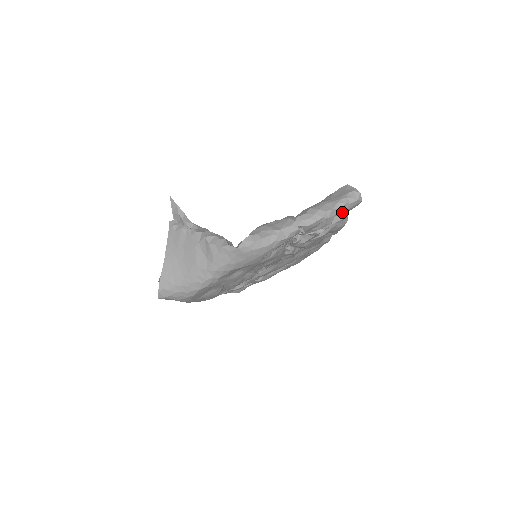
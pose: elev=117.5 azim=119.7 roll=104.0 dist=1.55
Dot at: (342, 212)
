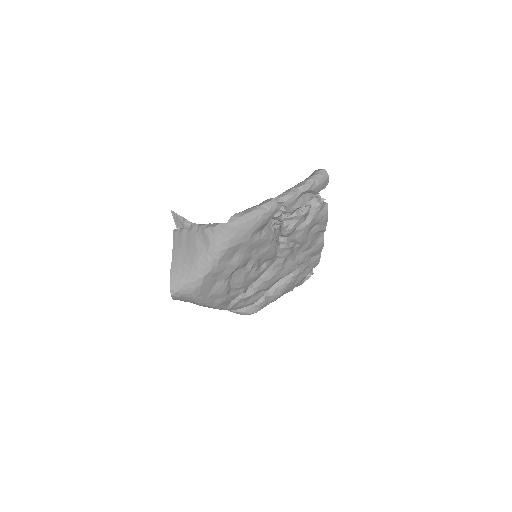
Dot at: (314, 188)
